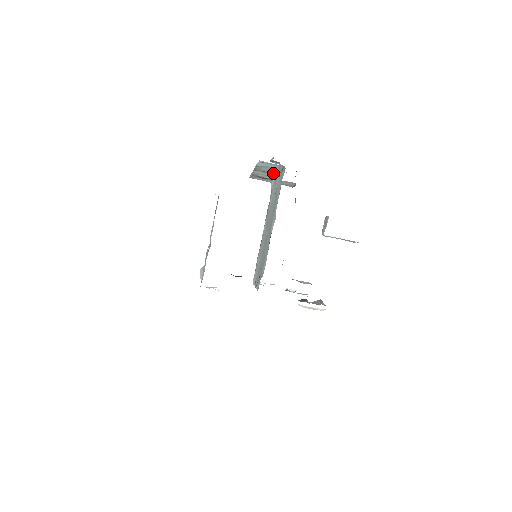
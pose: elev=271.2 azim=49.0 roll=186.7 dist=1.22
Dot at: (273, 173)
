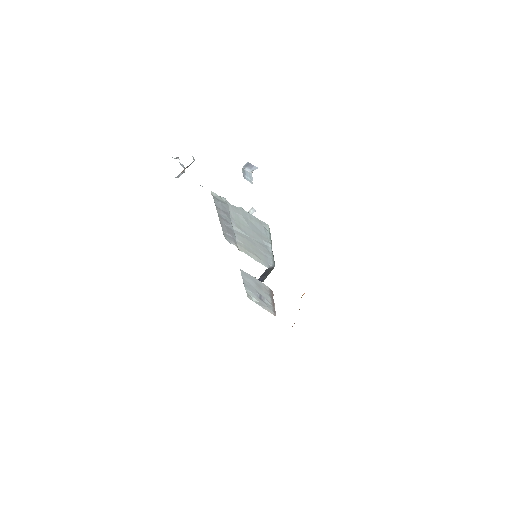
Dot at: occluded
